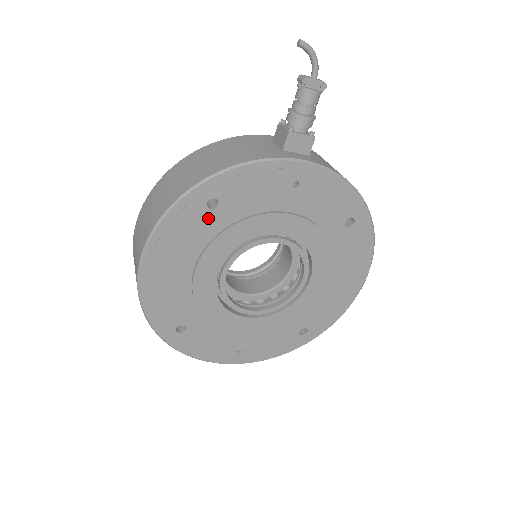
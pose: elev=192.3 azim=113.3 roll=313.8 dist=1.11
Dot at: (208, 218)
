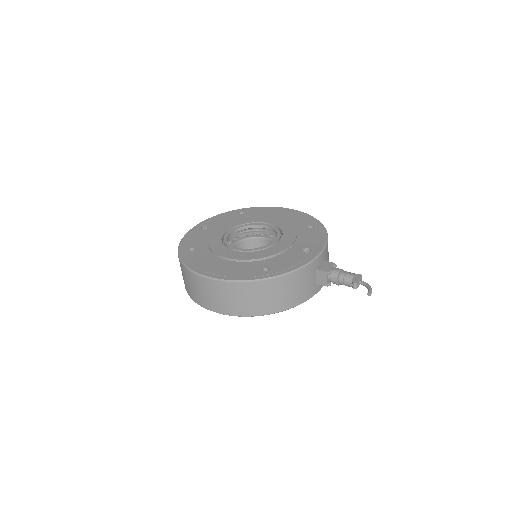
Dot at: occluded
